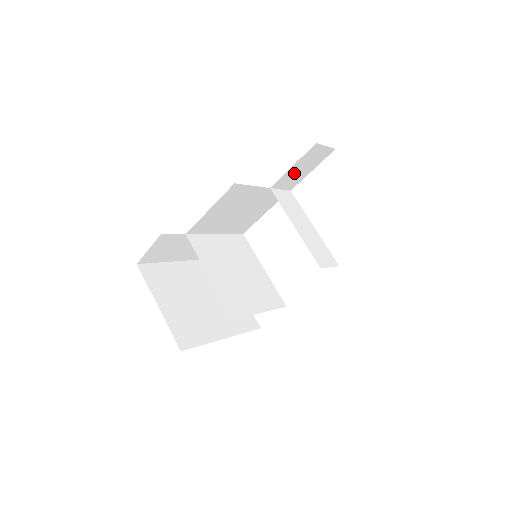
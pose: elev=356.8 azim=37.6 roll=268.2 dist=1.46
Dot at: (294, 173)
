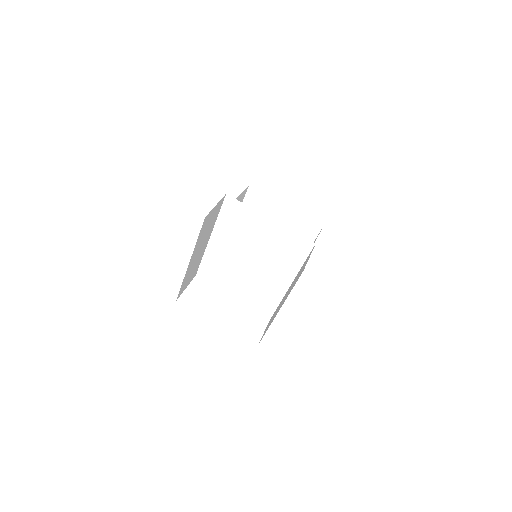
Dot at: occluded
